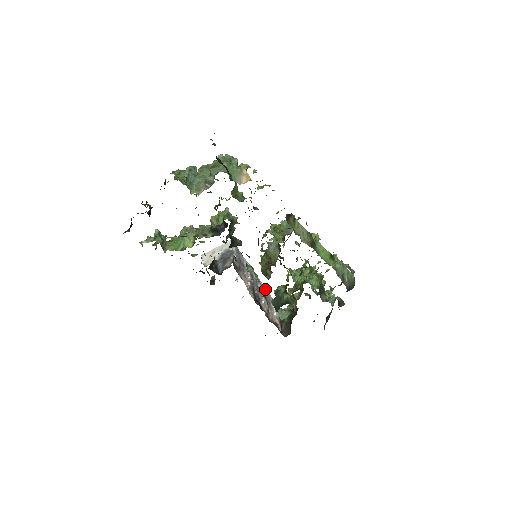
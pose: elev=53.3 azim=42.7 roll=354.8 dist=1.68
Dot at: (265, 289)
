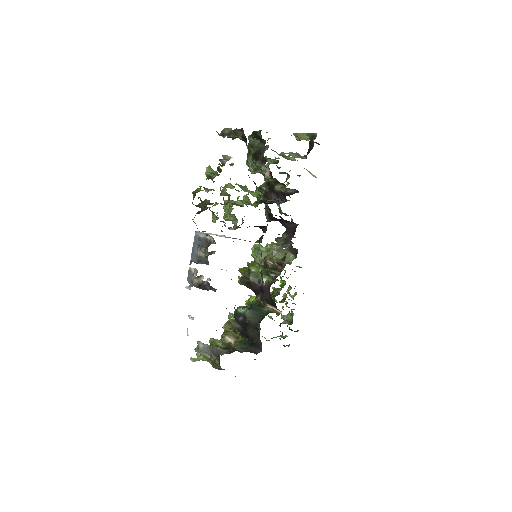
Dot at: occluded
